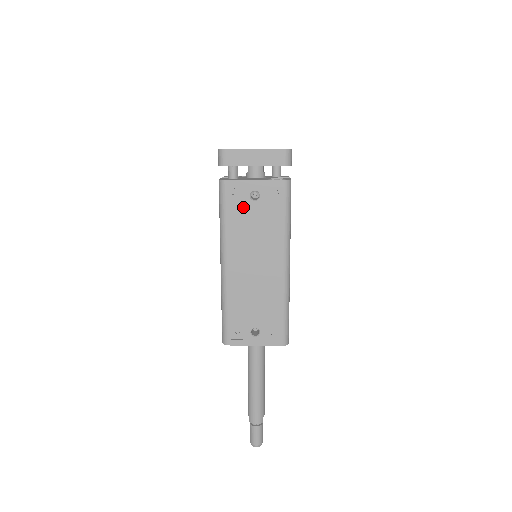
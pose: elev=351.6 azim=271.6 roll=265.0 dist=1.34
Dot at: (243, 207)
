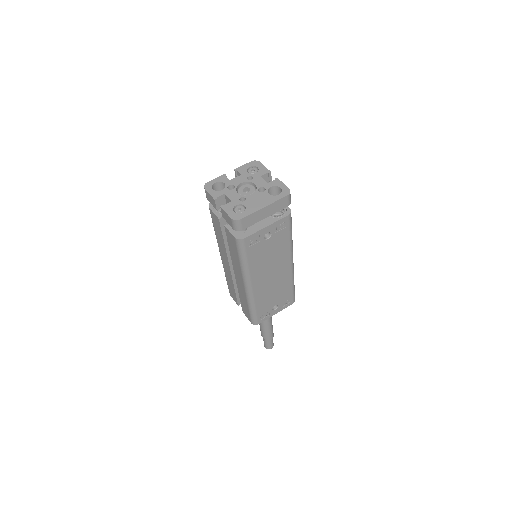
Dot at: (260, 247)
